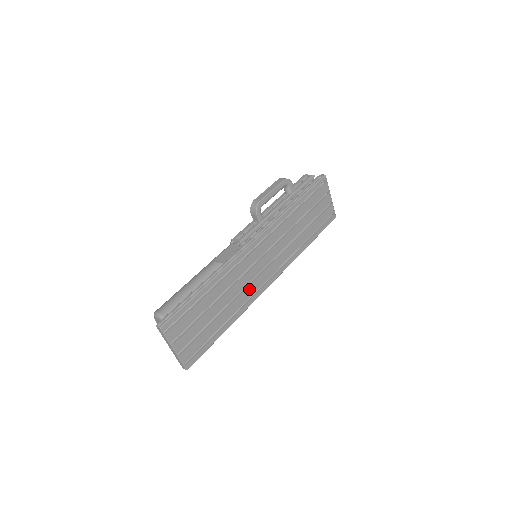
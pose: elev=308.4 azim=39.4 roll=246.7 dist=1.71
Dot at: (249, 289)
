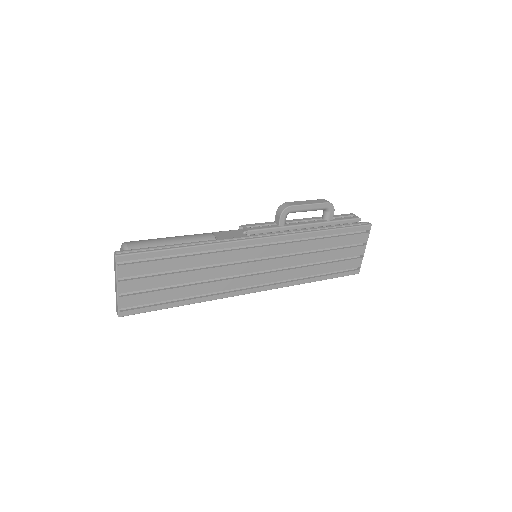
Dot at: (229, 282)
